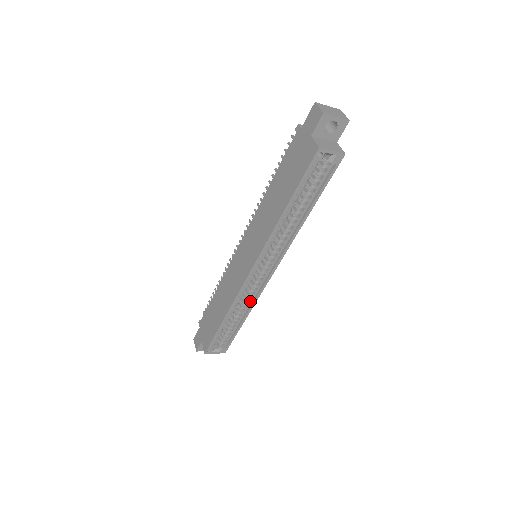
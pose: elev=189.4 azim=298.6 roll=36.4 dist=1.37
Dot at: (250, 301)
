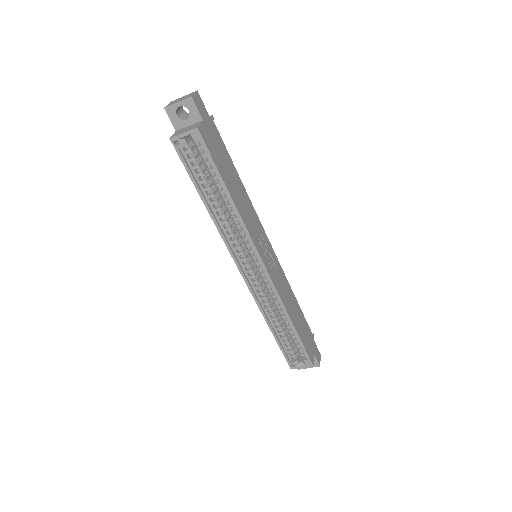
Dot at: (279, 303)
